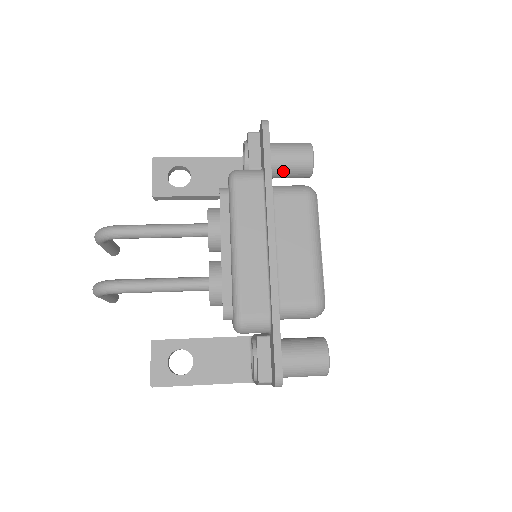
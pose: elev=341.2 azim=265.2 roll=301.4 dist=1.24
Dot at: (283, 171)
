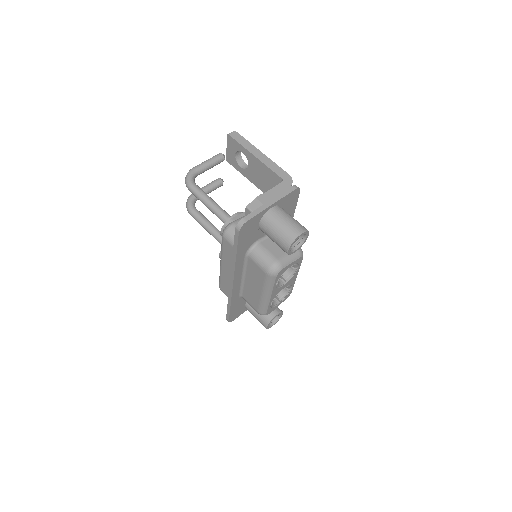
Dot at: occluded
